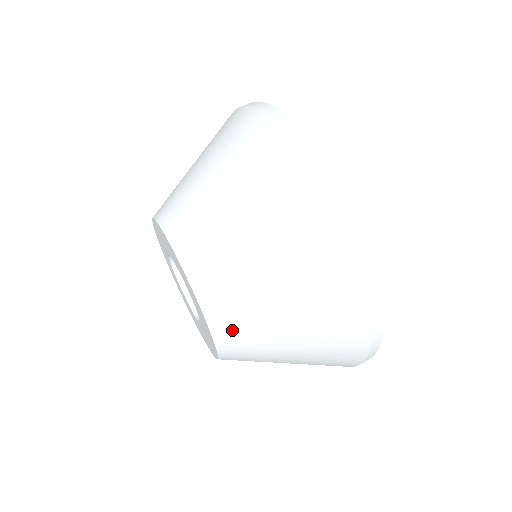
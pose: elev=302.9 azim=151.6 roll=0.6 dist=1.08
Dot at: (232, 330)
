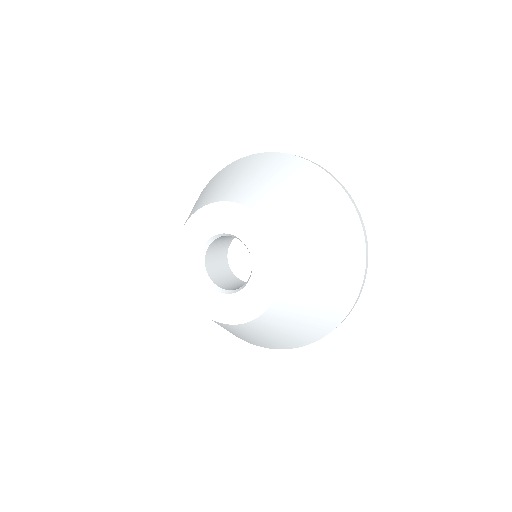
Dot at: (294, 252)
